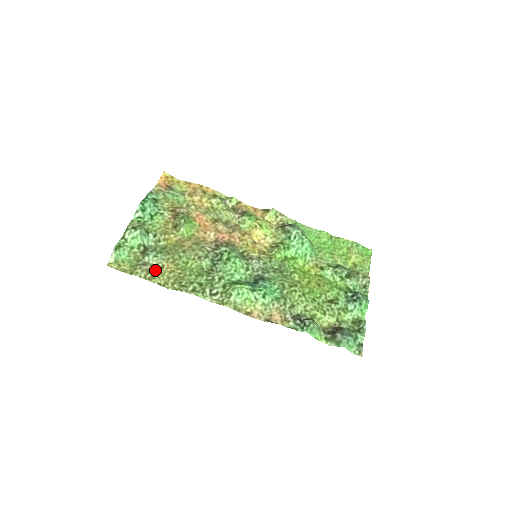
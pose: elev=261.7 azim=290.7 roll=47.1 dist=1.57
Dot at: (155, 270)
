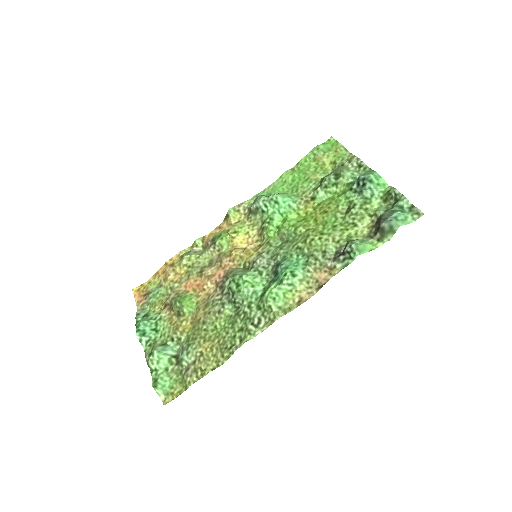
Dot at: (199, 363)
